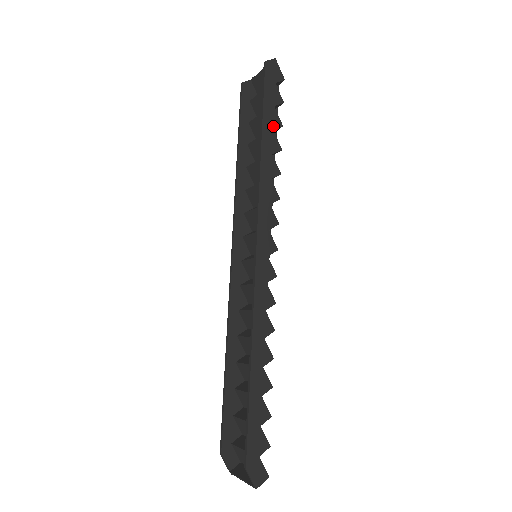
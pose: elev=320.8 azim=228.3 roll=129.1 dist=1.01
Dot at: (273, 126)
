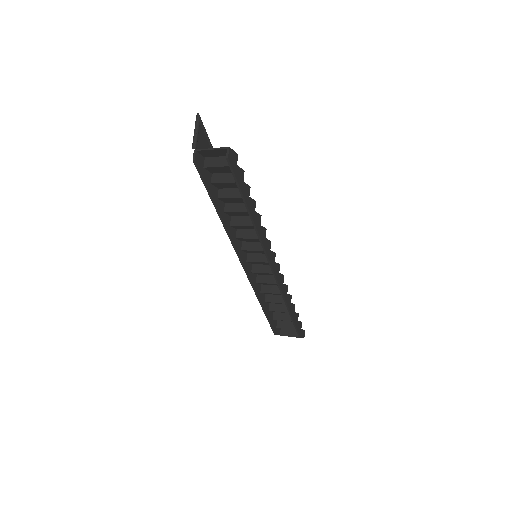
Dot at: (248, 194)
